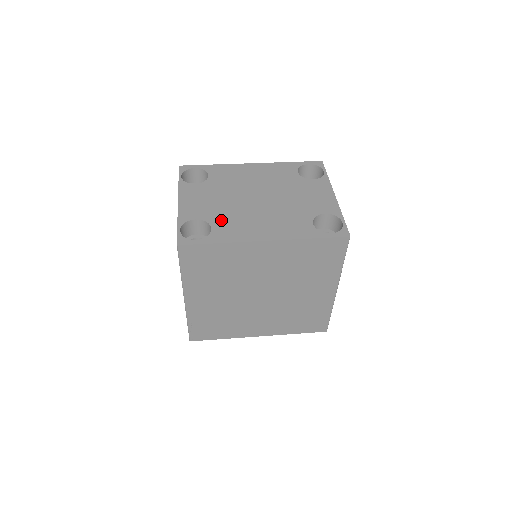
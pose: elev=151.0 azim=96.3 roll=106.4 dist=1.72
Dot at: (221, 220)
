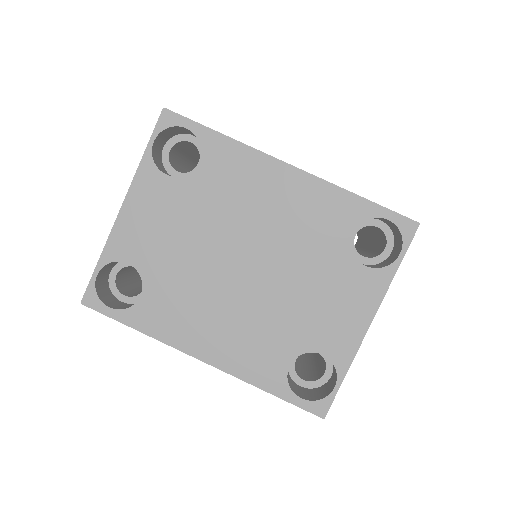
Dot at: (163, 285)
